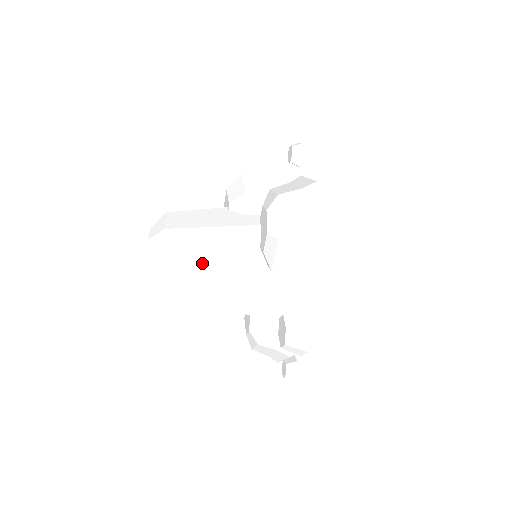
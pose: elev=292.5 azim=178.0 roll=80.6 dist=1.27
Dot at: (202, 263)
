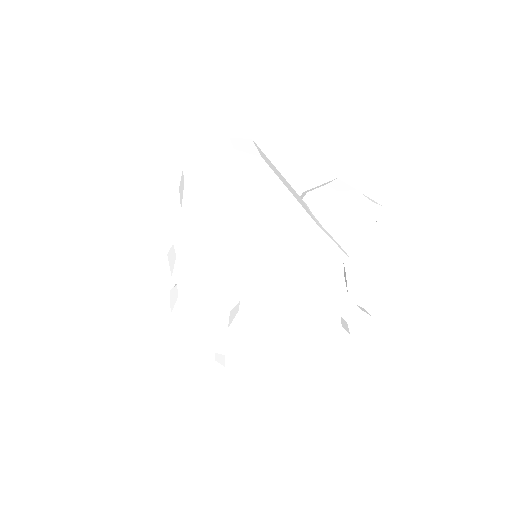
Dot at: (283, 181)
